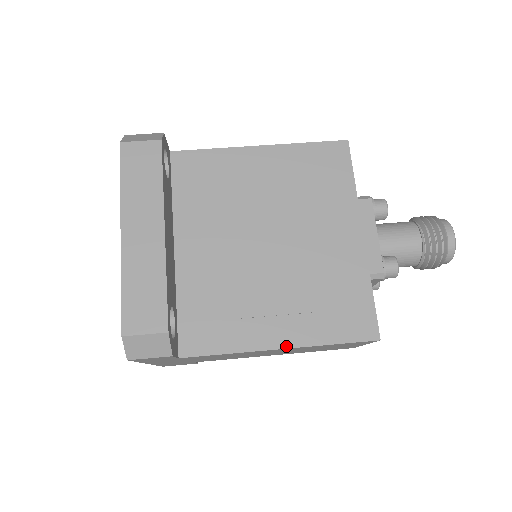
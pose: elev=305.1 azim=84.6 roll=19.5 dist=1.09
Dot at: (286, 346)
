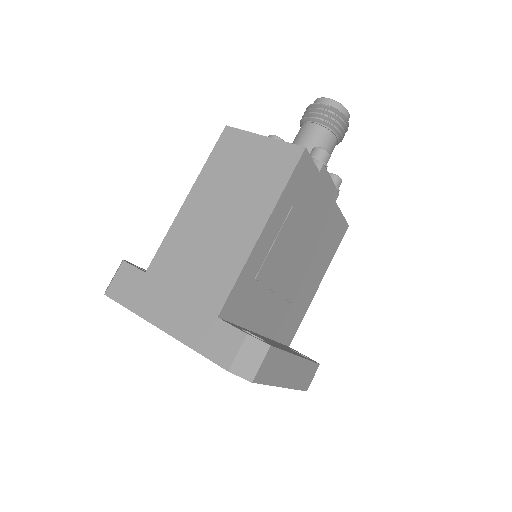
Dot at: occluded
